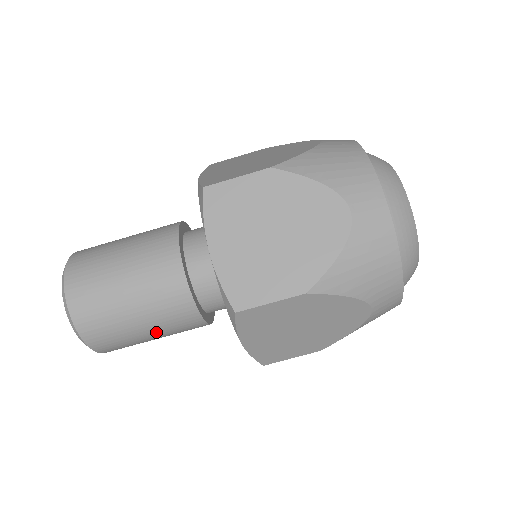
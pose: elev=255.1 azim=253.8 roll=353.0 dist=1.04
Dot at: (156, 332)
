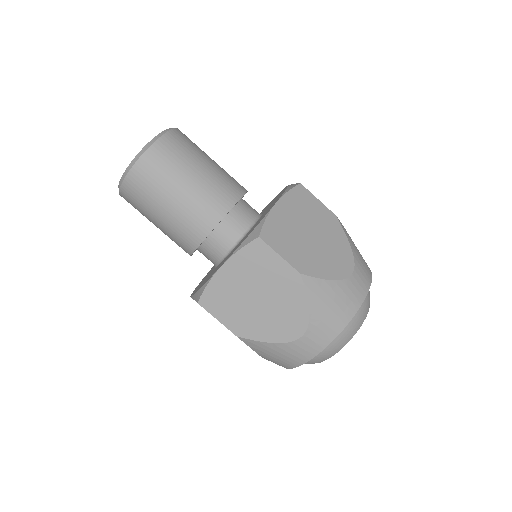
Dot at: (174, 210)
